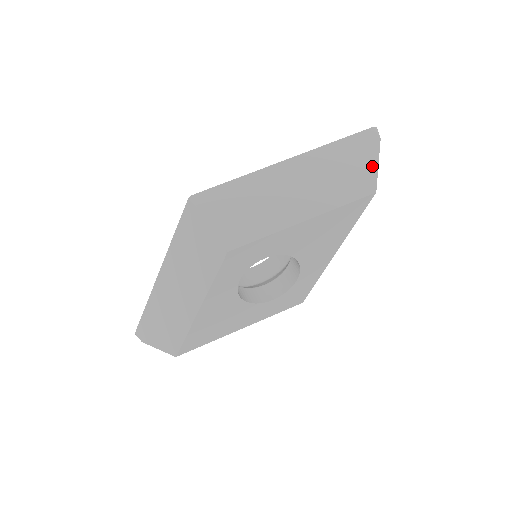
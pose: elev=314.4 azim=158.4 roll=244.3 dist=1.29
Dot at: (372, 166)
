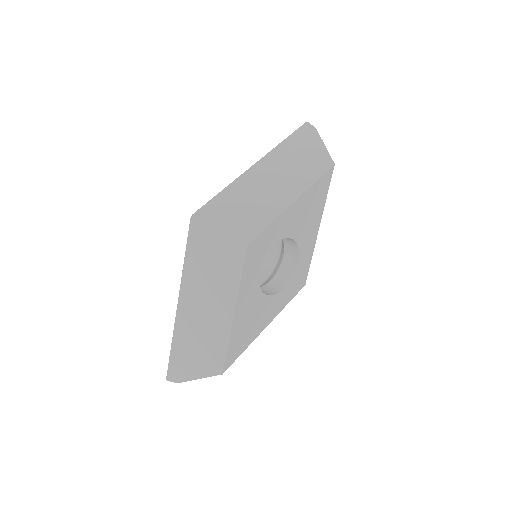
Dot at: (321, 148)
